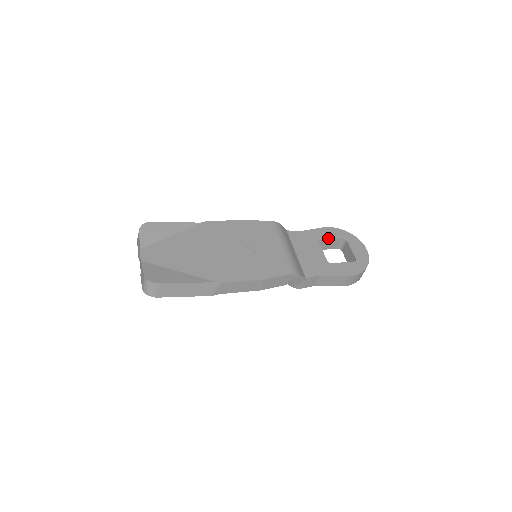
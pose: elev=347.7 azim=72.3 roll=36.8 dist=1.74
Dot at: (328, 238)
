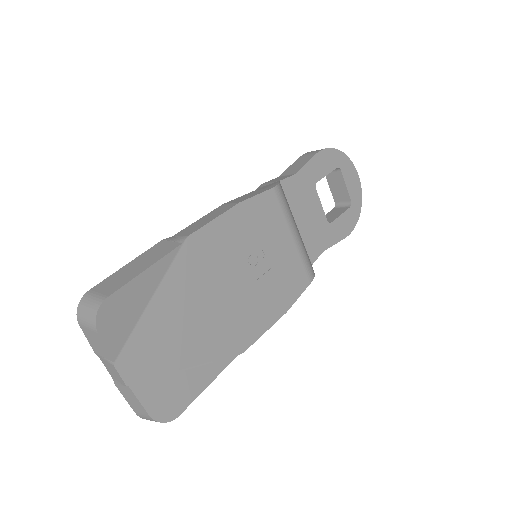
Dot at: (324, 175)
